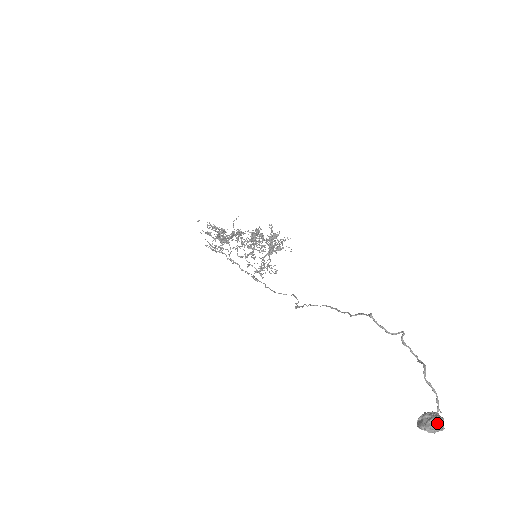
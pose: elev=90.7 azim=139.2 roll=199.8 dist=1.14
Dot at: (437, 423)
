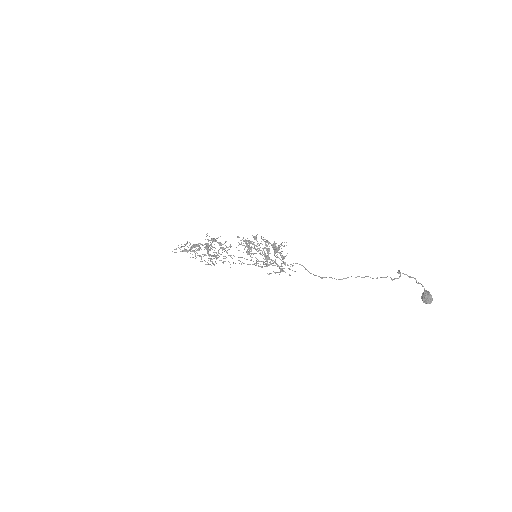
Dot at: (431, 297)
